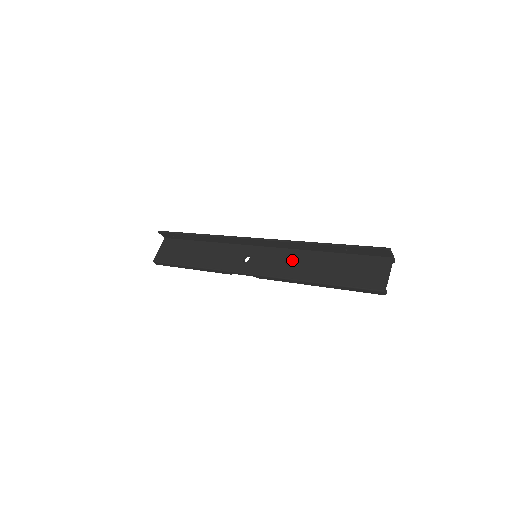
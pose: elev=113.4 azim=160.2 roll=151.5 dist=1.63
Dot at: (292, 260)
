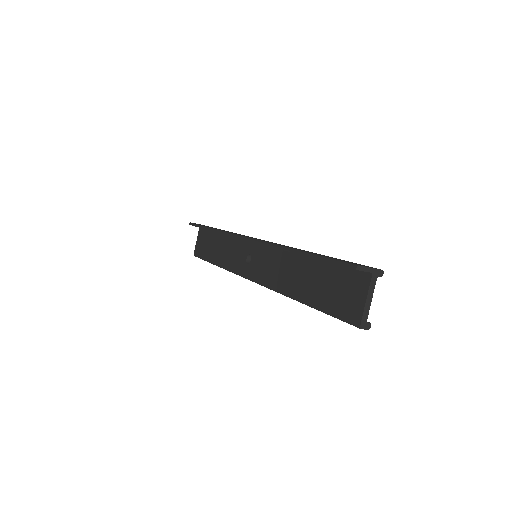
Dot at: (281, 266)
